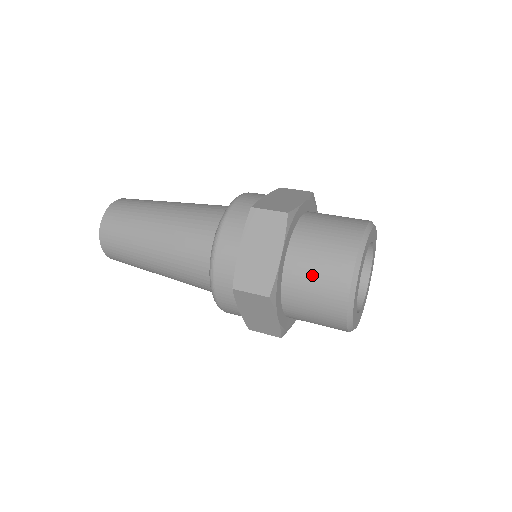
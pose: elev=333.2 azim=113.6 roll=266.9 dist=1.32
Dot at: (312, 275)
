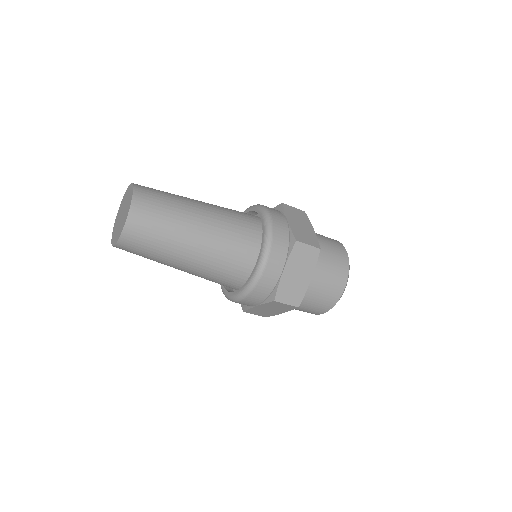
Dot at: (328, 248)
